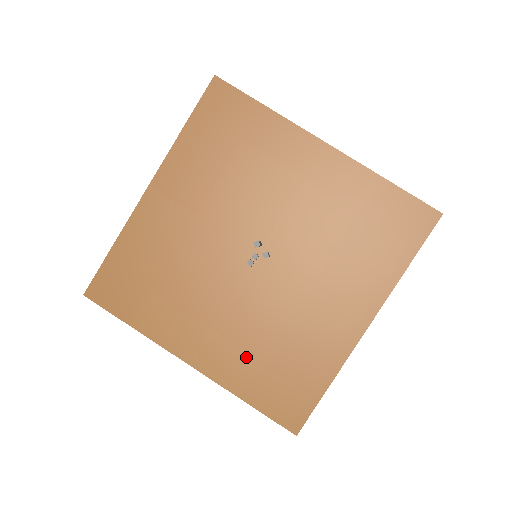
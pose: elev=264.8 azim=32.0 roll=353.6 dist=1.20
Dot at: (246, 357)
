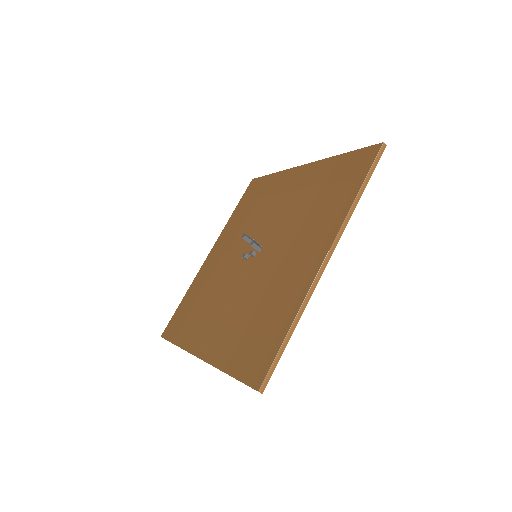
Dot at: (234, 332)
